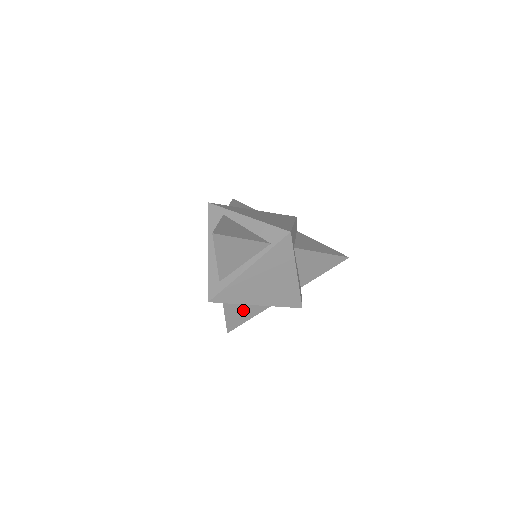
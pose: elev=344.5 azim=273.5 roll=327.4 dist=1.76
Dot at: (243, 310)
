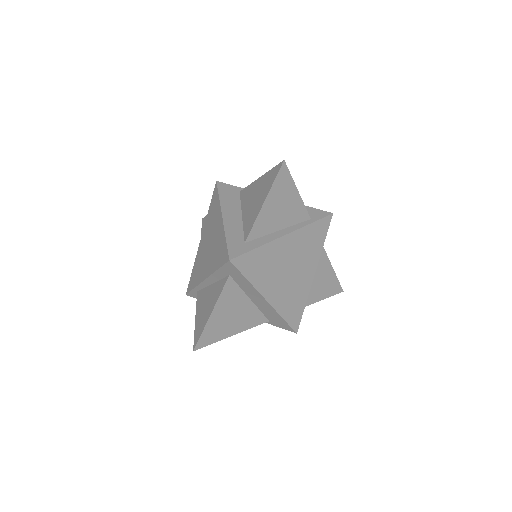
Dot at: (232, 314)
